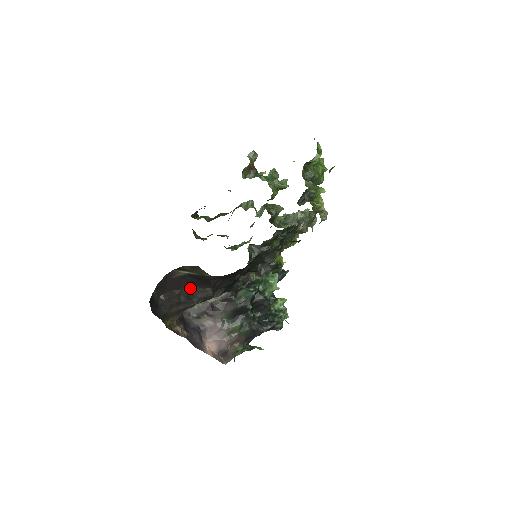
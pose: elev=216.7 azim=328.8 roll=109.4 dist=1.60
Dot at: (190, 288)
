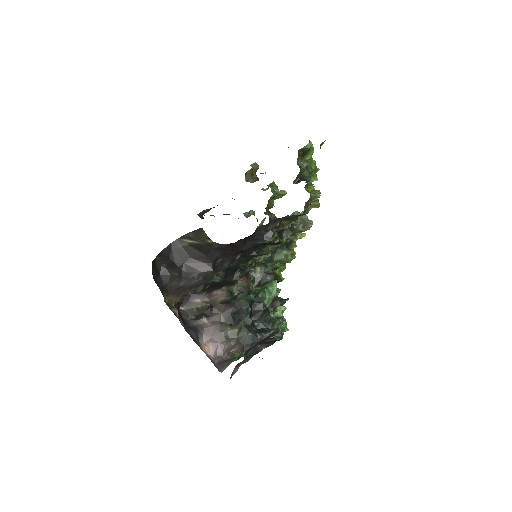
Dot at: (192, 262)
